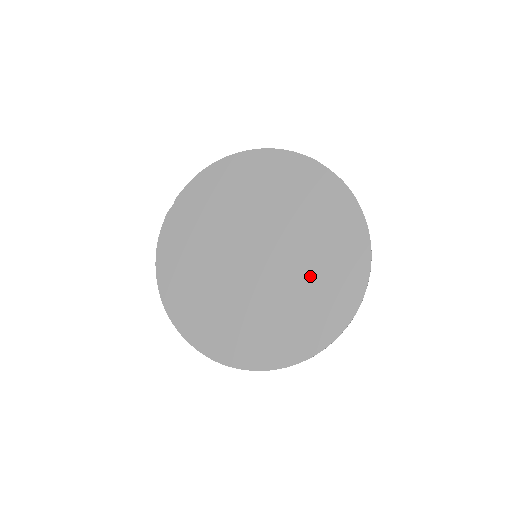
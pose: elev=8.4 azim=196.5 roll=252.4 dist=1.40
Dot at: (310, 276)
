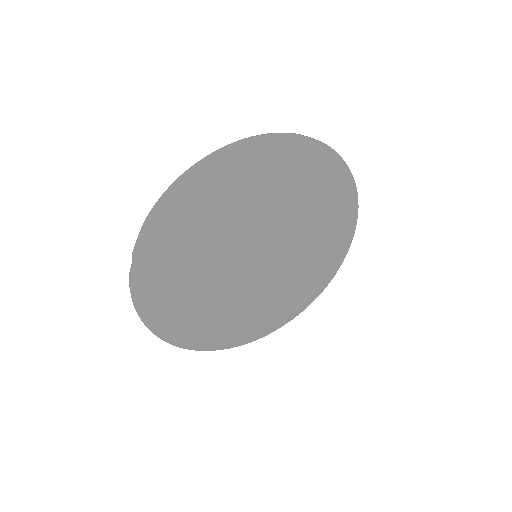
Dot at: (311, 243)
